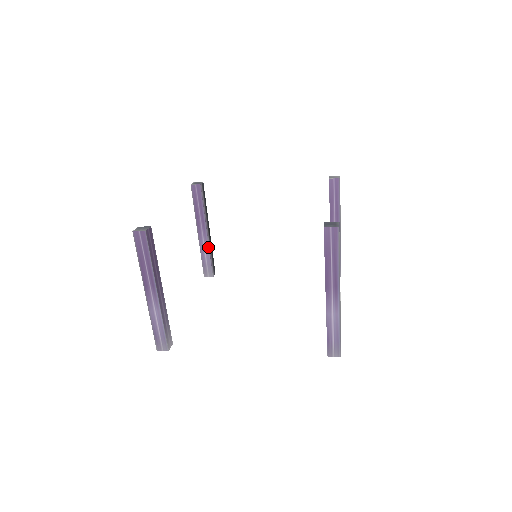
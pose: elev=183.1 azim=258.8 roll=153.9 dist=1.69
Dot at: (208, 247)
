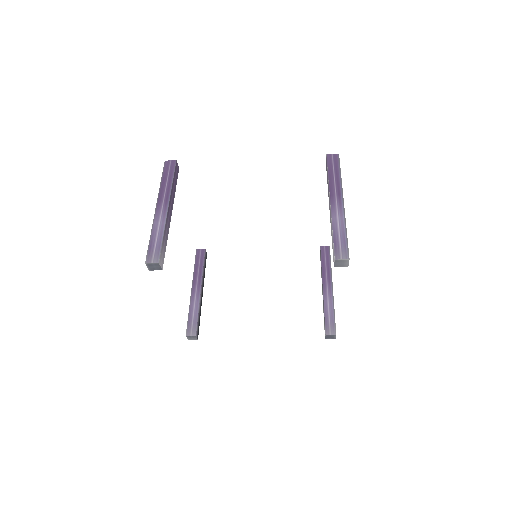
Dot at: (198, 303)
